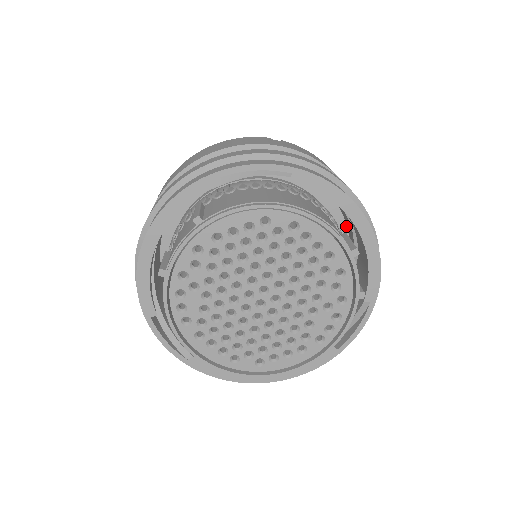
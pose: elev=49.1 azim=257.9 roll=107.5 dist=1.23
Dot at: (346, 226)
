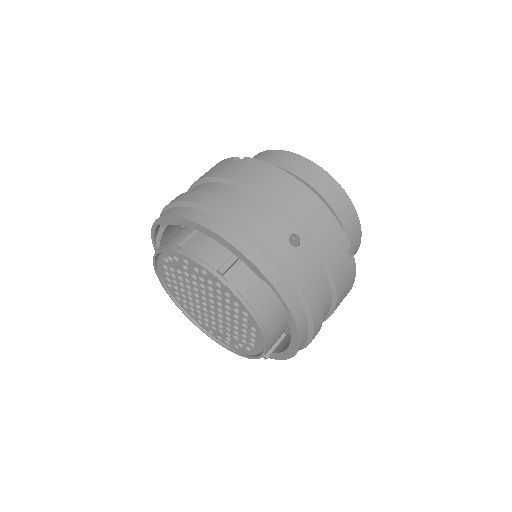
Dot at: occluded
